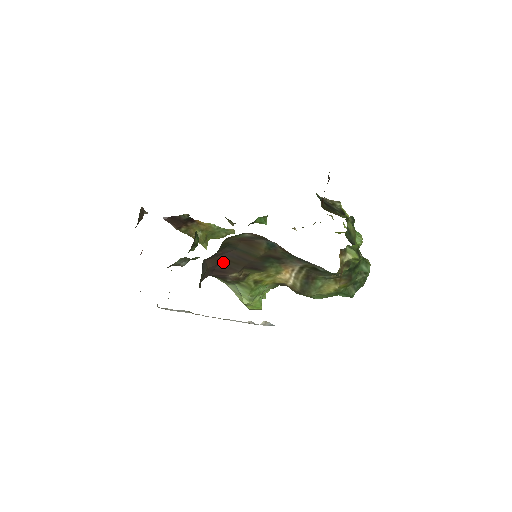
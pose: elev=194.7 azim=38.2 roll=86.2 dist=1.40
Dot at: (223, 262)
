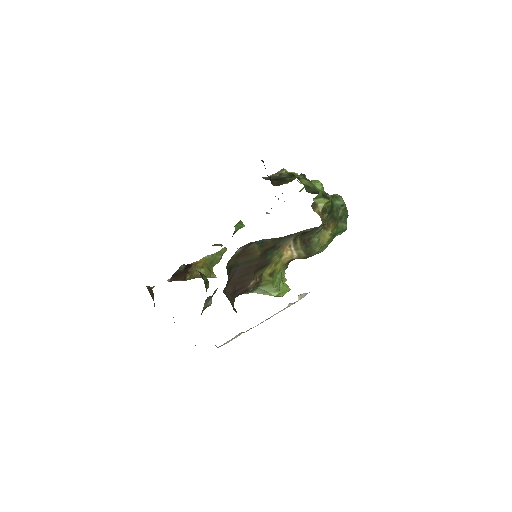
Dot at: (237, 281)
